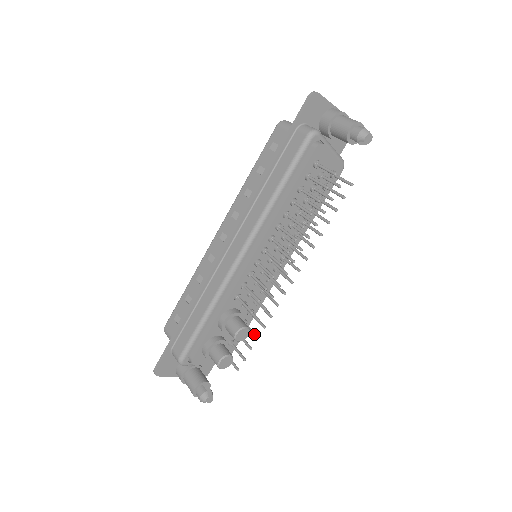
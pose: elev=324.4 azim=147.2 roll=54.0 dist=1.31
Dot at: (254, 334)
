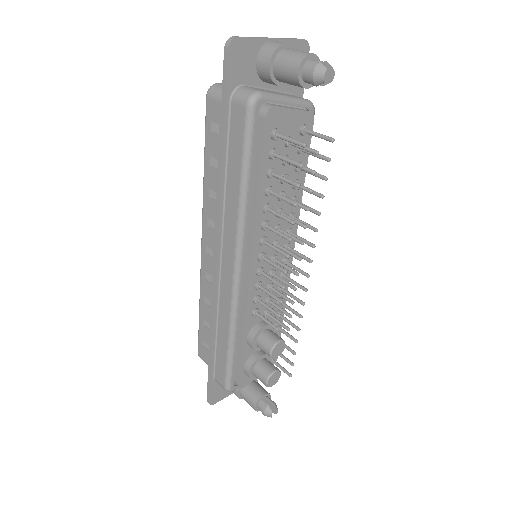
Dot at: (291, 338)
